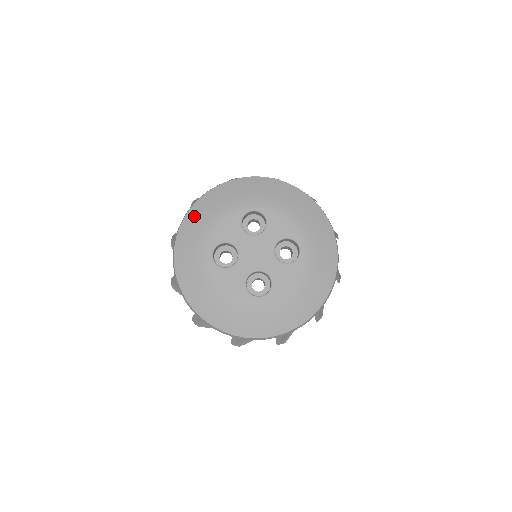
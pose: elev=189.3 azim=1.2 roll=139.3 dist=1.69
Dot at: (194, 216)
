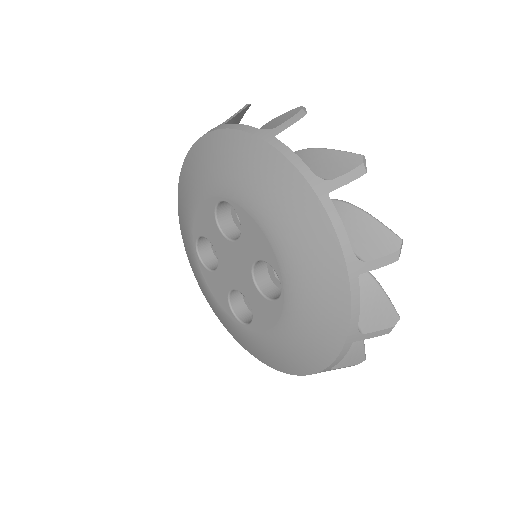
Dot at: (182, 183)
